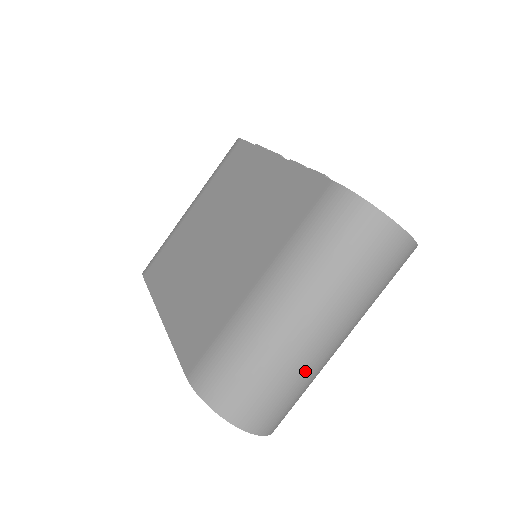
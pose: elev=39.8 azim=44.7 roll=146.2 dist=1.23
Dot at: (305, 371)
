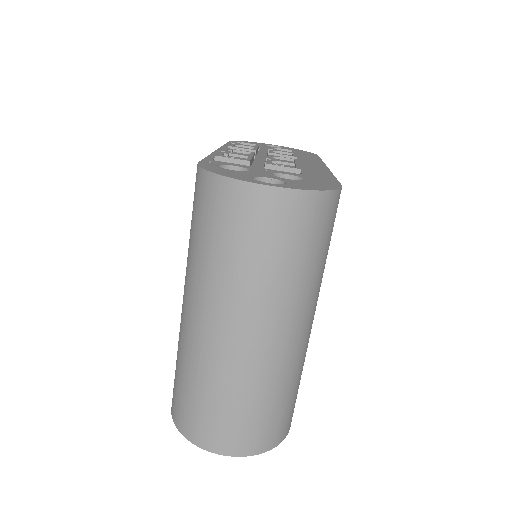
Dot at: (245, 380)
